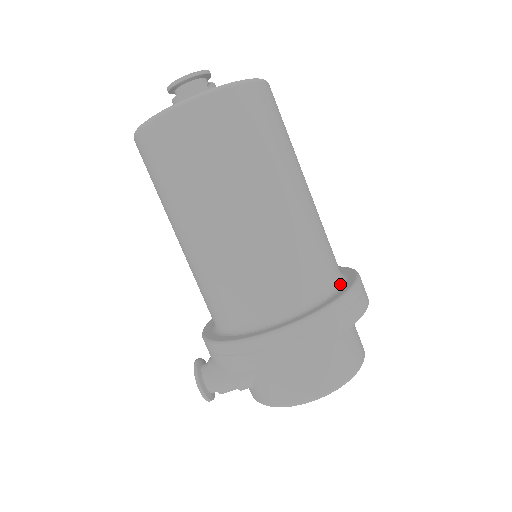
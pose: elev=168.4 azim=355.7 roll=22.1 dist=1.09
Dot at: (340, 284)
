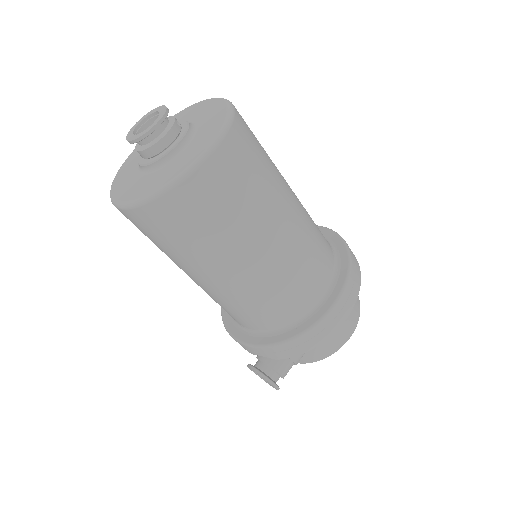
Dot at: (330, 243)
